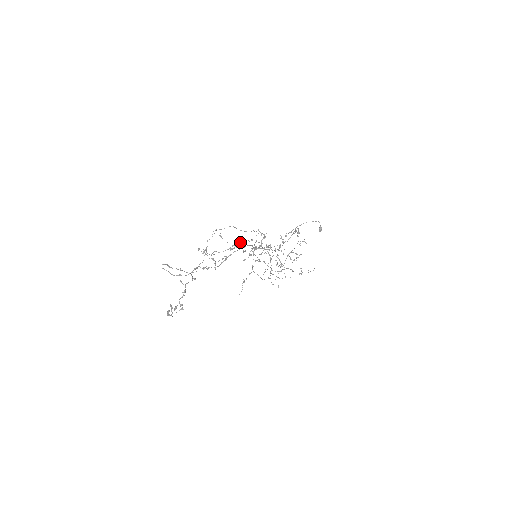
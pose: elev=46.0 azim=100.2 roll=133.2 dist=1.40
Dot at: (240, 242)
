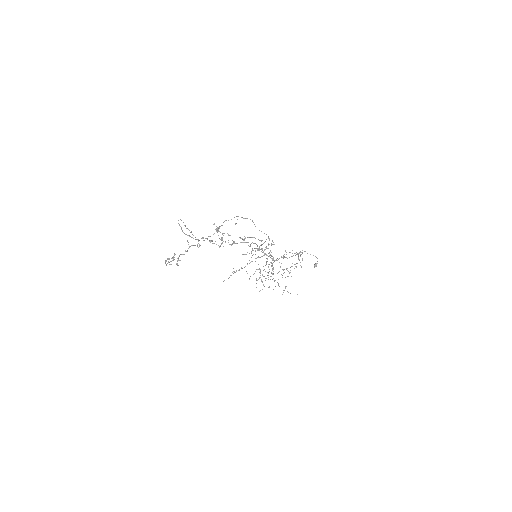
Dot at: (251, 237)
